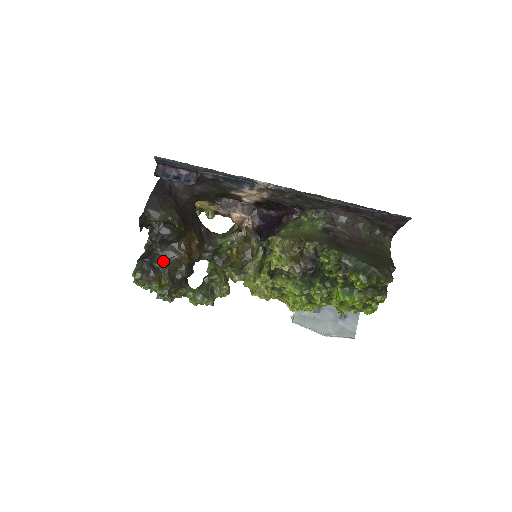
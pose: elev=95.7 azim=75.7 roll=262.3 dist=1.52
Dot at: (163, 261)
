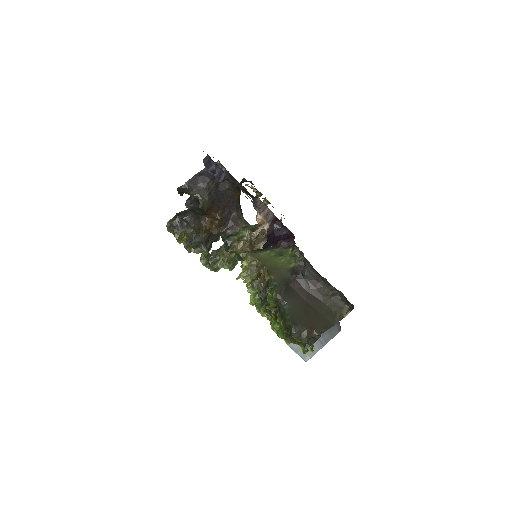
Dot at: (189, 224)
